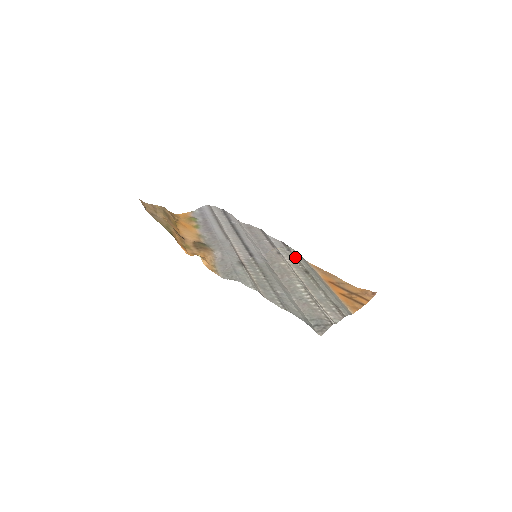
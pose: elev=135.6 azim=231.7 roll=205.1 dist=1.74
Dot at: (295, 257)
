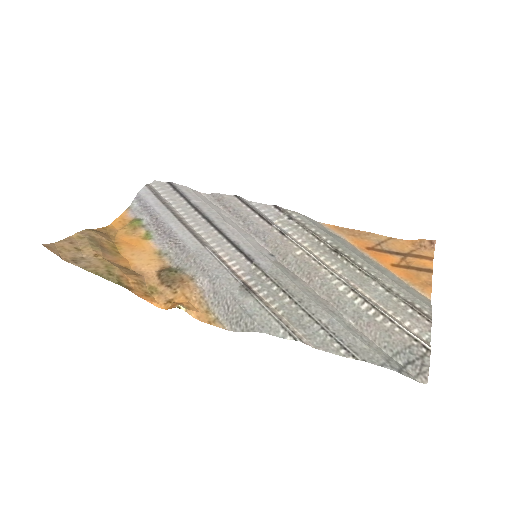
Dot at: (306, 228)
